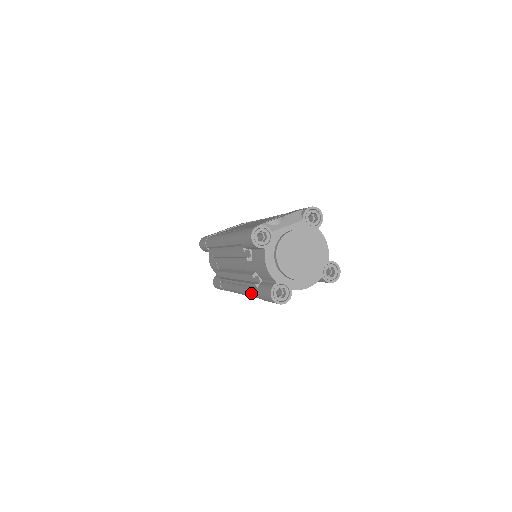
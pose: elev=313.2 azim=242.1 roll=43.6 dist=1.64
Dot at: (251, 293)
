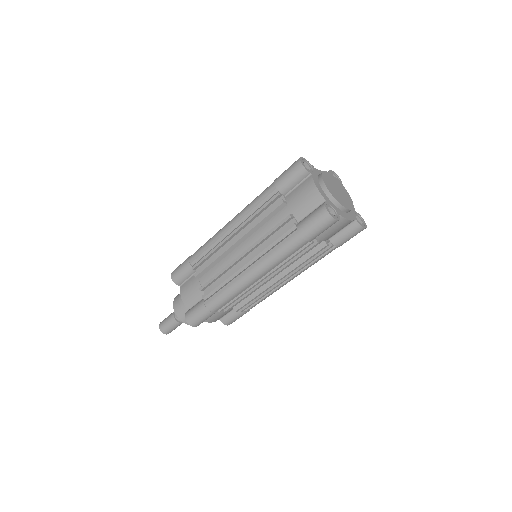
Dot at: (281, 245)
